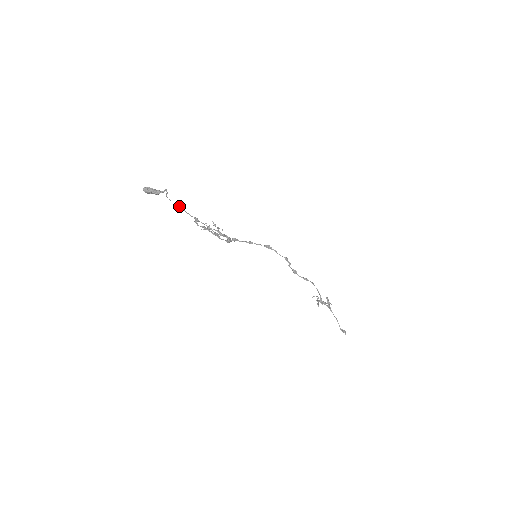
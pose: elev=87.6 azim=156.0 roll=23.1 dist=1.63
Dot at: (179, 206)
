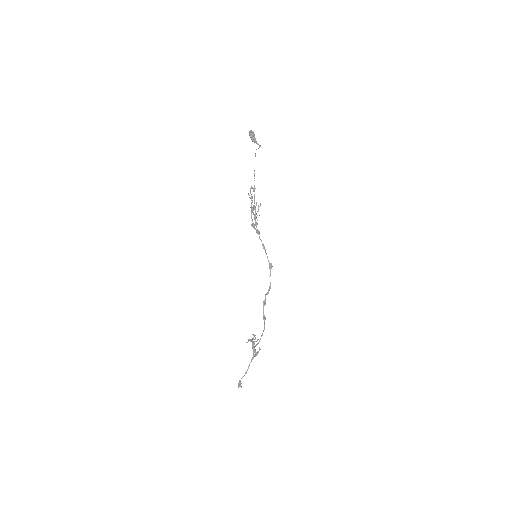
Dot at: occluded
